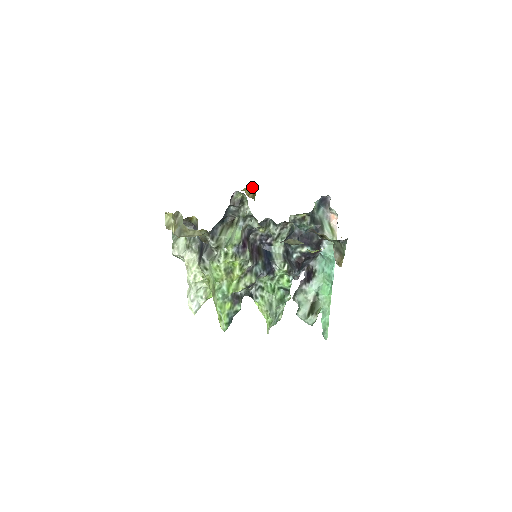
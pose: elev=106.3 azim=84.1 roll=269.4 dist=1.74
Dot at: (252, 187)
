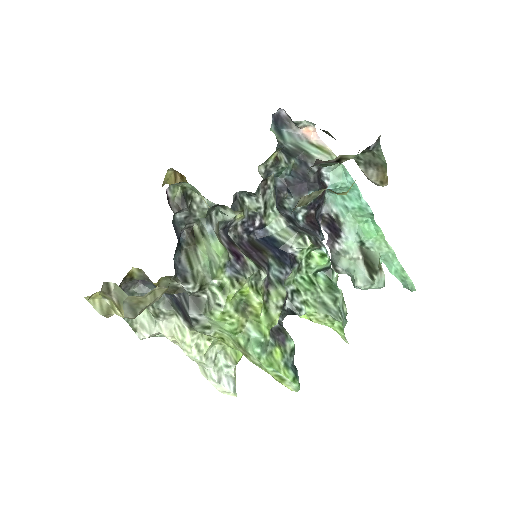
Dot at: (173, 171)
